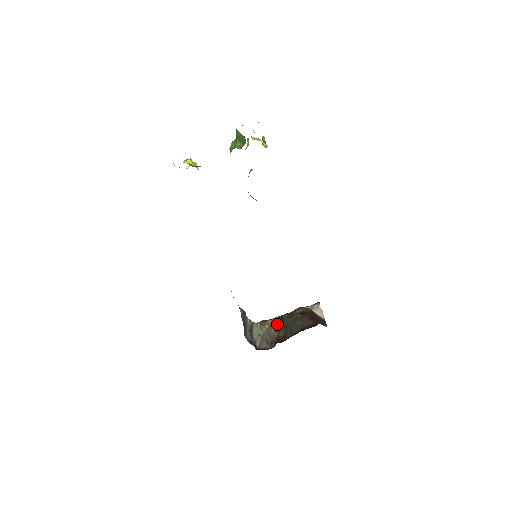
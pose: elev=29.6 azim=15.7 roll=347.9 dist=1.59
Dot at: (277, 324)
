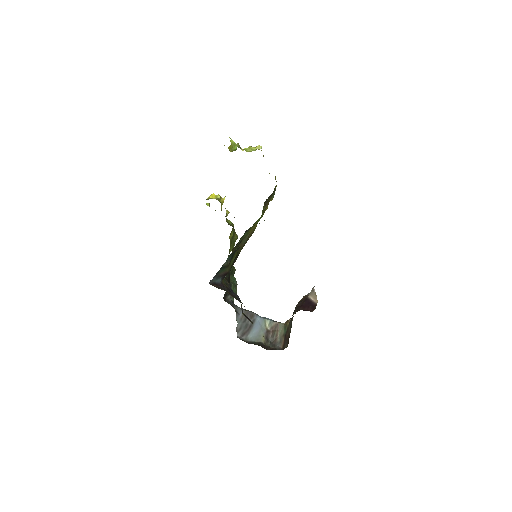
Dot at: (291, 320)
